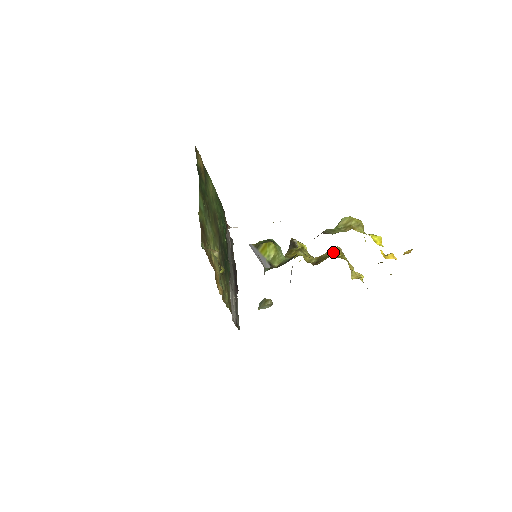
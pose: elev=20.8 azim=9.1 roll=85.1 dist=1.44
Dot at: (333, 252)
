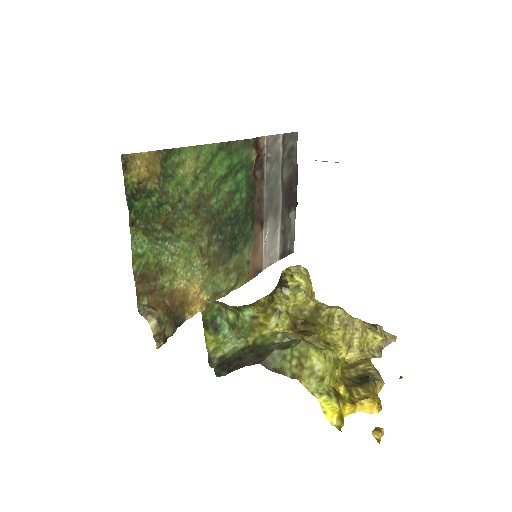
Dot at: (328, 317)
